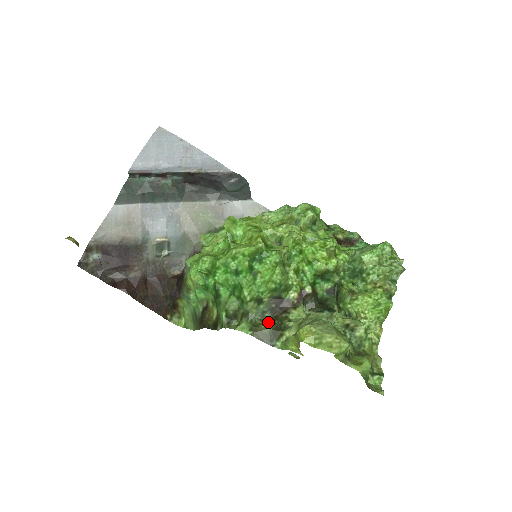
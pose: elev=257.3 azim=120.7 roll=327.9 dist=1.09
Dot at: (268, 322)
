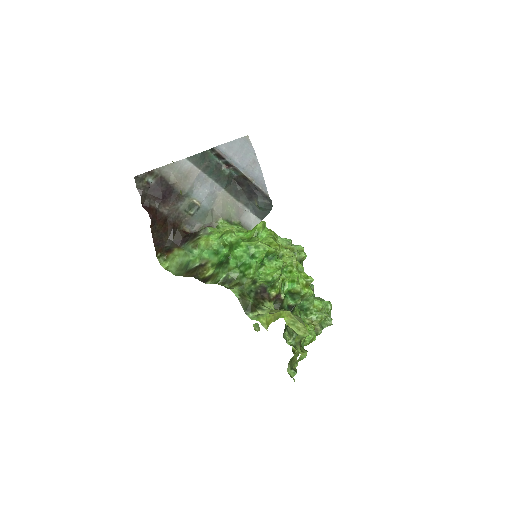
Dot at: (251, 298)
